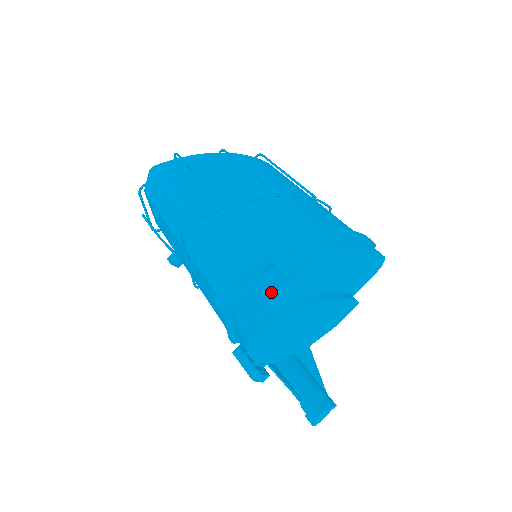
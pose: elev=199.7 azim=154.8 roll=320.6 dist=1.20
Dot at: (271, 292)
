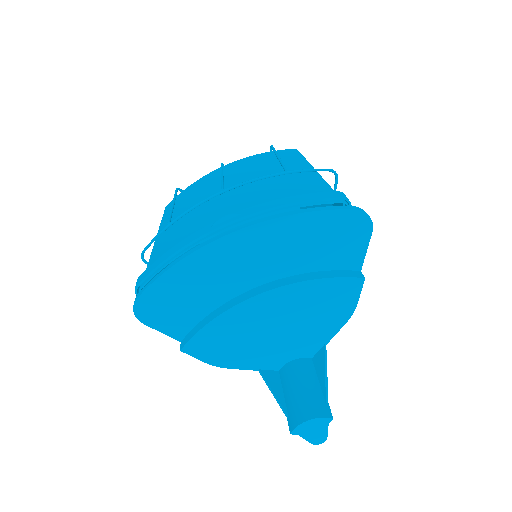
Dot at: (173, 297)
